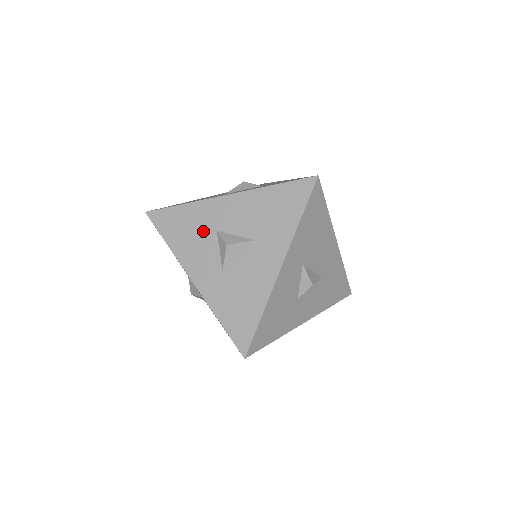
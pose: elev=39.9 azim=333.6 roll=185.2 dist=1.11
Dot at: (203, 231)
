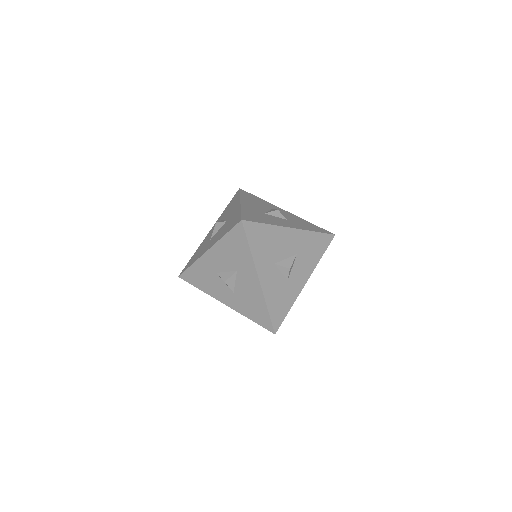
Dot at: (210, 276)
